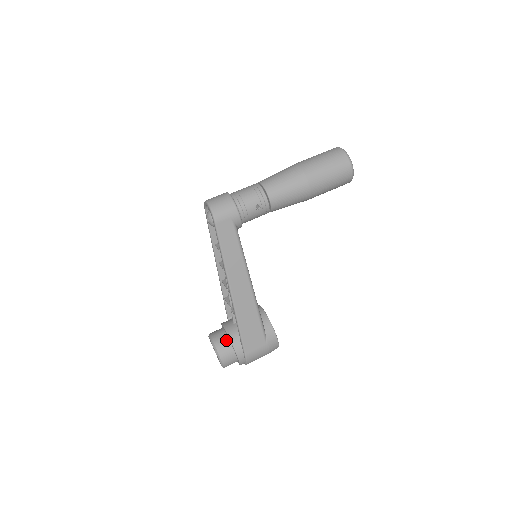
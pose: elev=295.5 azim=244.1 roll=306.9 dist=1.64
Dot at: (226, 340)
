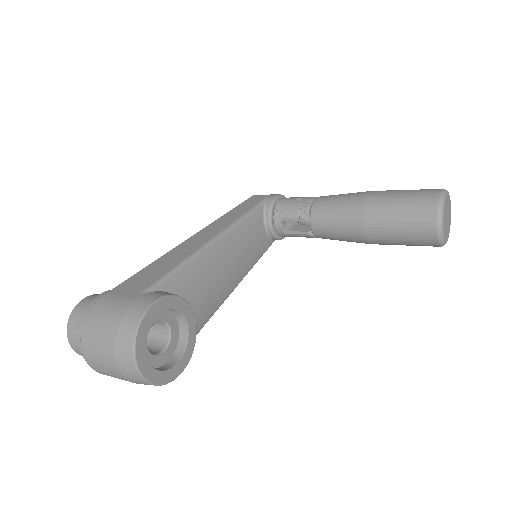
Dot at: occluded
